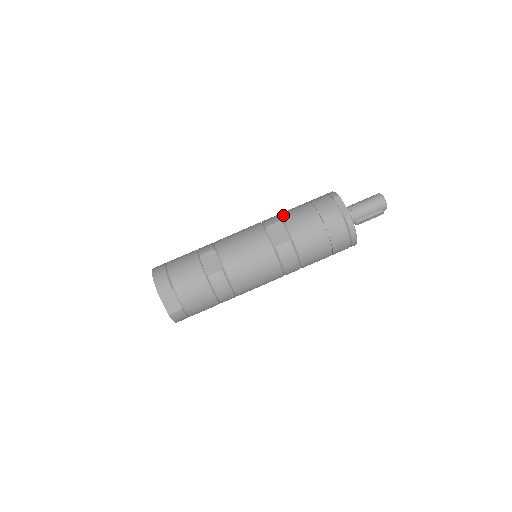
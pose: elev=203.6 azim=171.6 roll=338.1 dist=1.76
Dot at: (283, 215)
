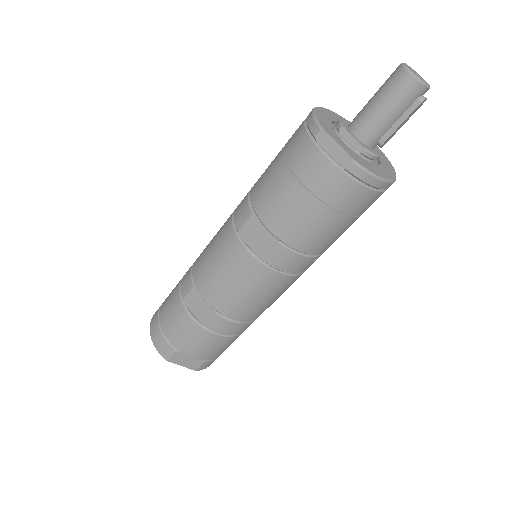
Dot at: (253, 200)
